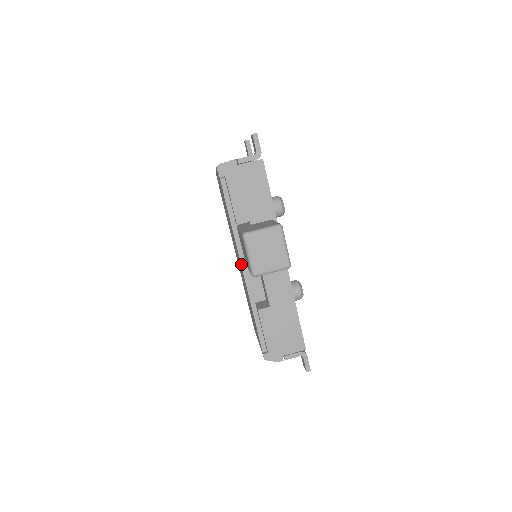
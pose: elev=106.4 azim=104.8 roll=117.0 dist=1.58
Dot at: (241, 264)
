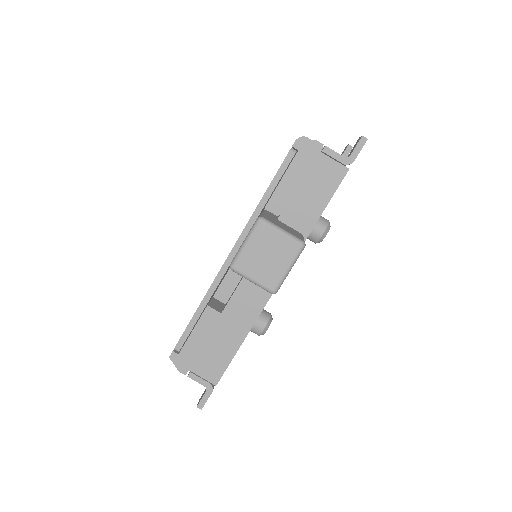
Dot at: (233, 247)
